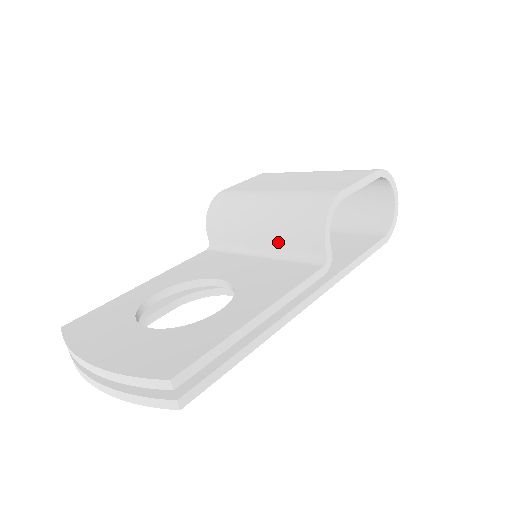
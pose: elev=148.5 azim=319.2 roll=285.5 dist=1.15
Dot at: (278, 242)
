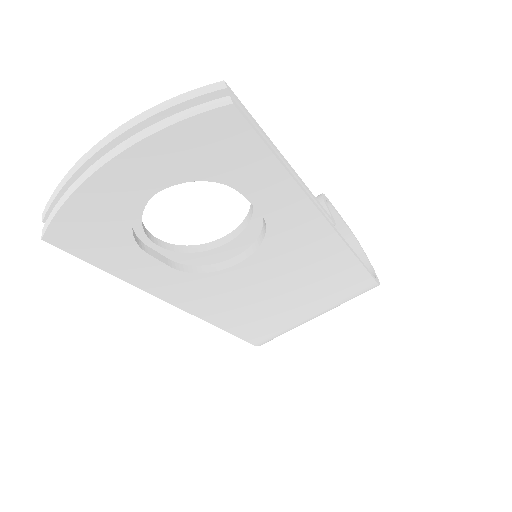
Dot at: occluded
